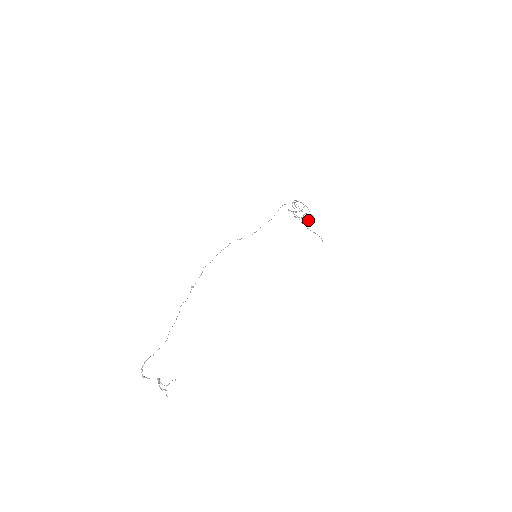
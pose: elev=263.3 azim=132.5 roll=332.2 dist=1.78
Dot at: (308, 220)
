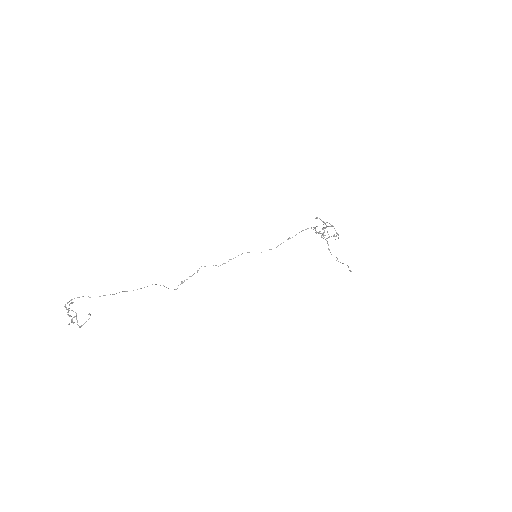
Dot at: occluded
